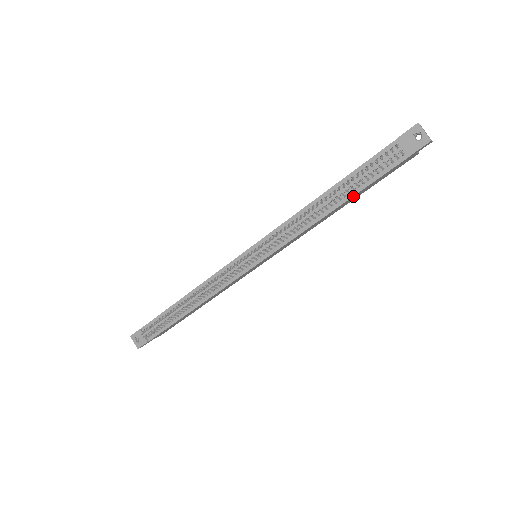
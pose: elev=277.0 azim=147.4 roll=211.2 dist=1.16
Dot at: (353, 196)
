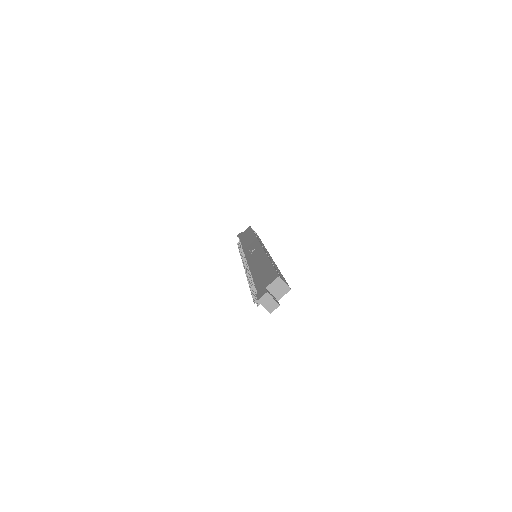
Dot at: occluded
